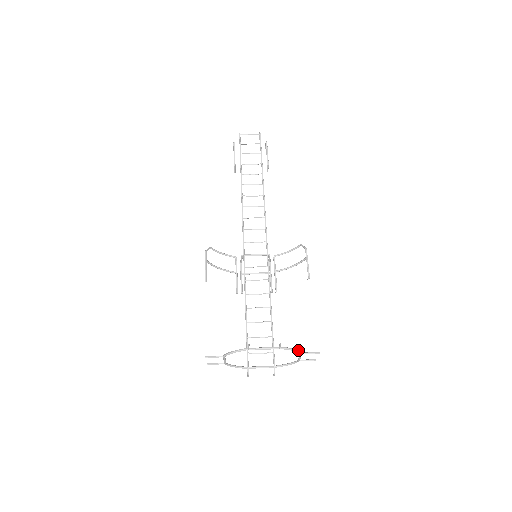
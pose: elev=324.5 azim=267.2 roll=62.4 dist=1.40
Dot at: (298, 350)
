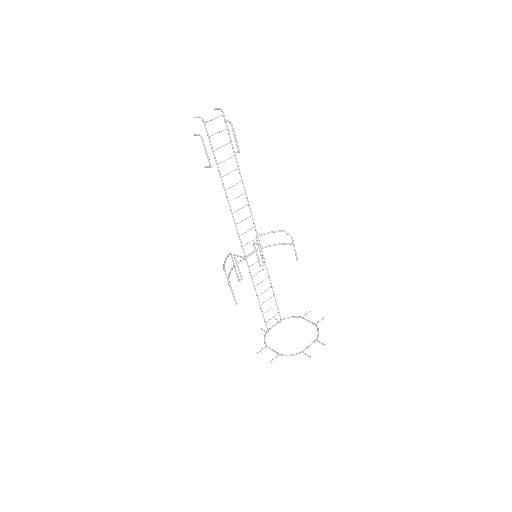
Dot at: (318, 329)
